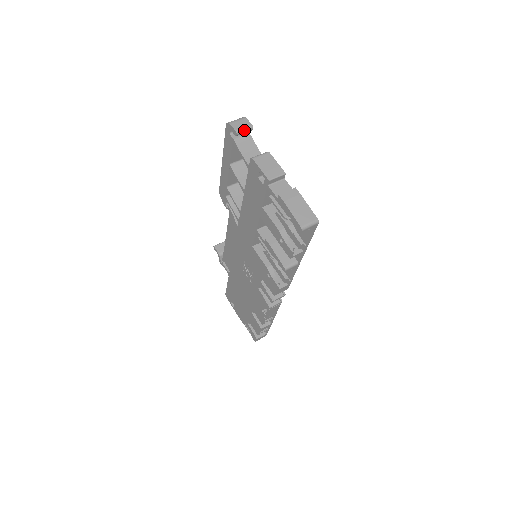
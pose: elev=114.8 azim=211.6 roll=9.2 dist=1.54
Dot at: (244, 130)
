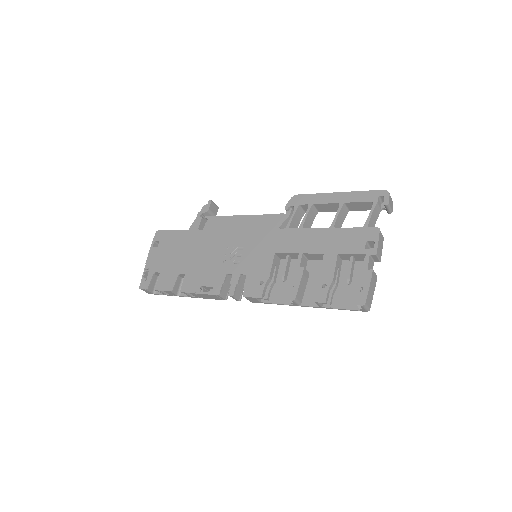
Dot at: (390, 208)
